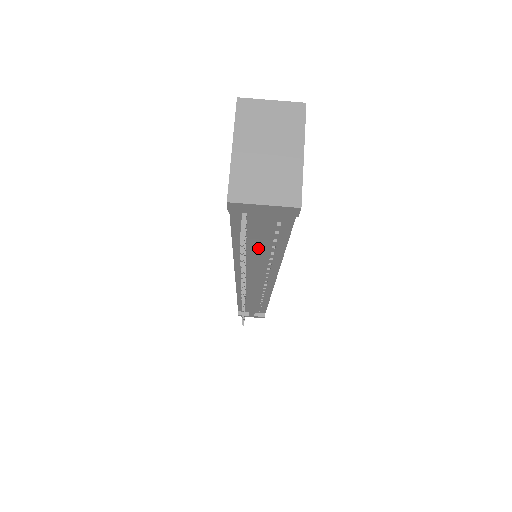
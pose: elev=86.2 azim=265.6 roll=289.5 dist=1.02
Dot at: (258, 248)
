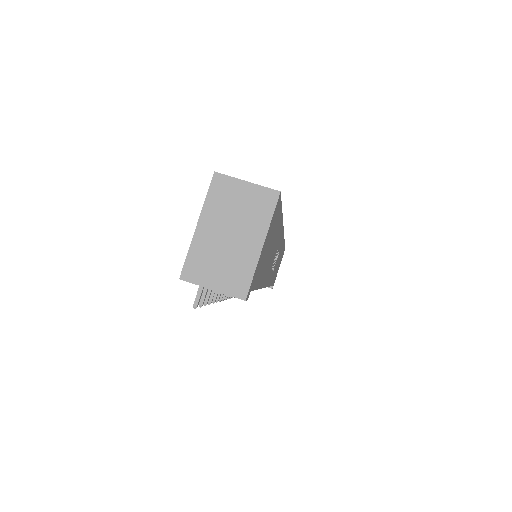
Dot at: occluded
